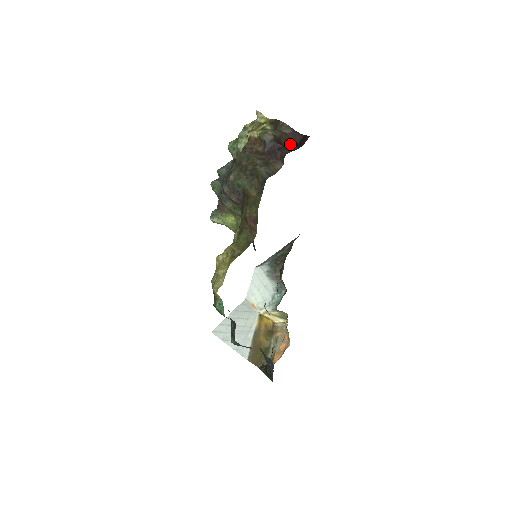
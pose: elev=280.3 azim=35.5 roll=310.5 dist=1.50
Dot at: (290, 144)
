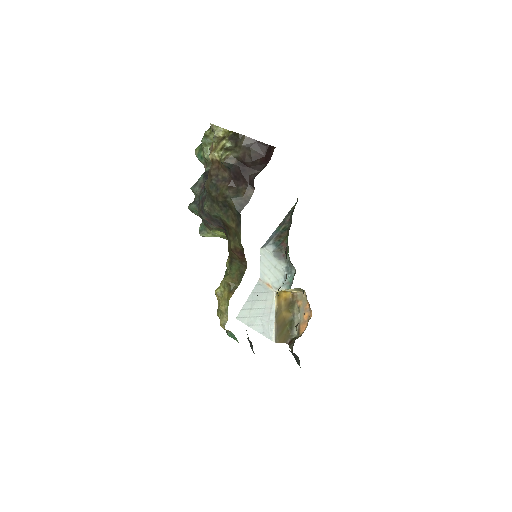
Dot at: (256, 161)
